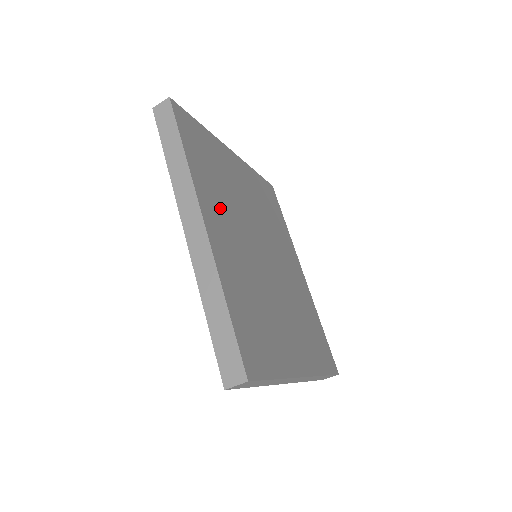
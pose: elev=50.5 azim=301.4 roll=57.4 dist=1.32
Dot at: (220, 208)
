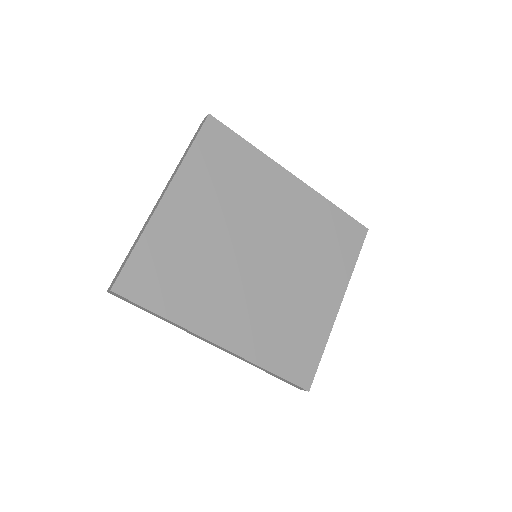
Dot at: (214, 303)
